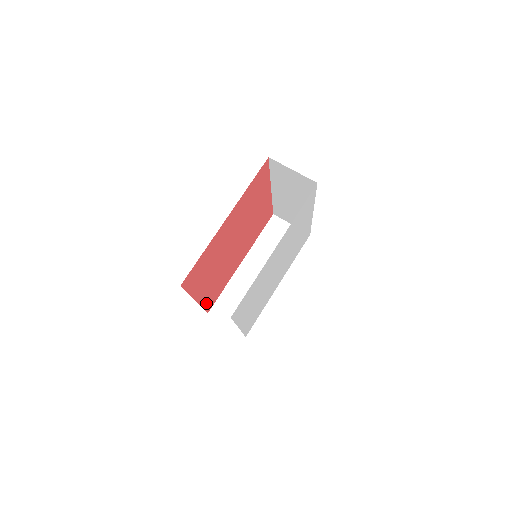
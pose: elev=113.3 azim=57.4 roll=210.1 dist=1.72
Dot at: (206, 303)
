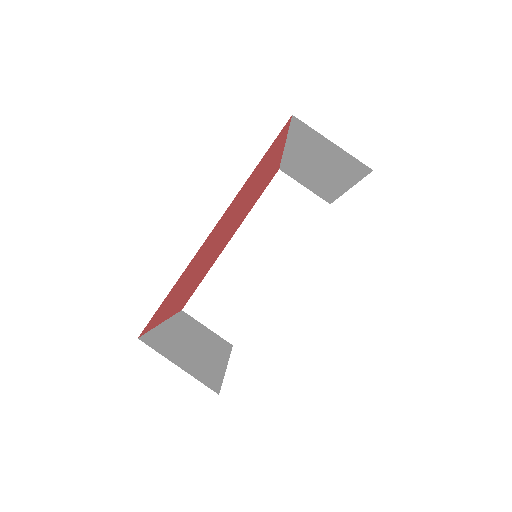
Dot at: (179, 307)
